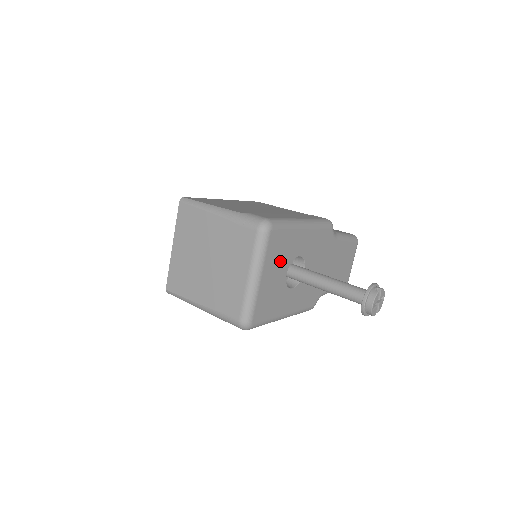
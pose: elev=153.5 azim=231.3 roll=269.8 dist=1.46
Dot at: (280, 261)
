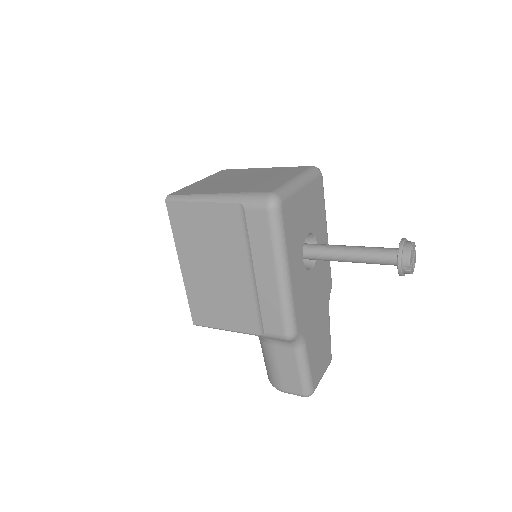
Dot at: (312, 211)
